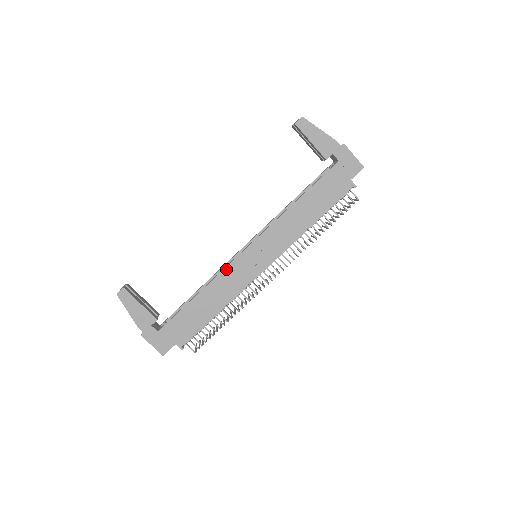
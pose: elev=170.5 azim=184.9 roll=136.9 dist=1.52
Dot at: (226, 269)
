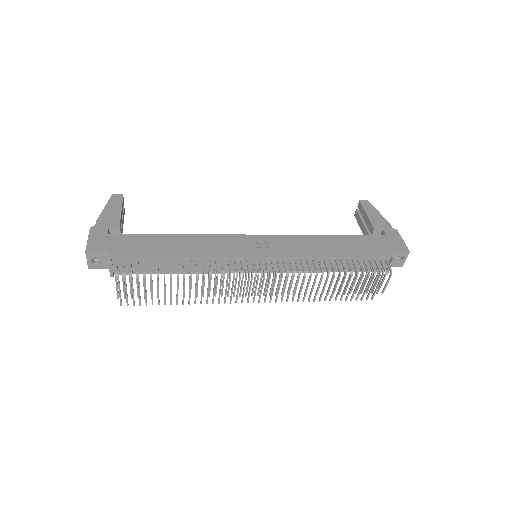
Dot at: (221, 236)
